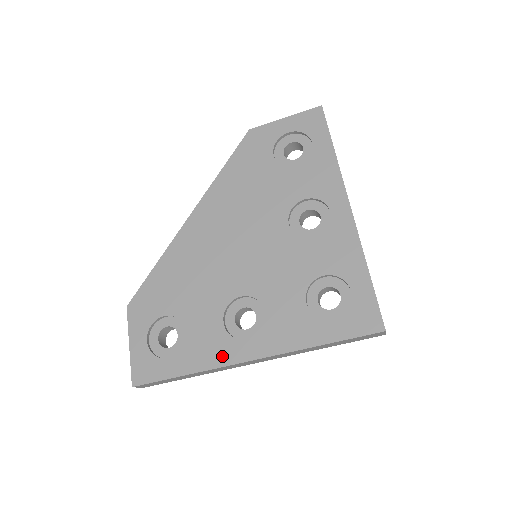
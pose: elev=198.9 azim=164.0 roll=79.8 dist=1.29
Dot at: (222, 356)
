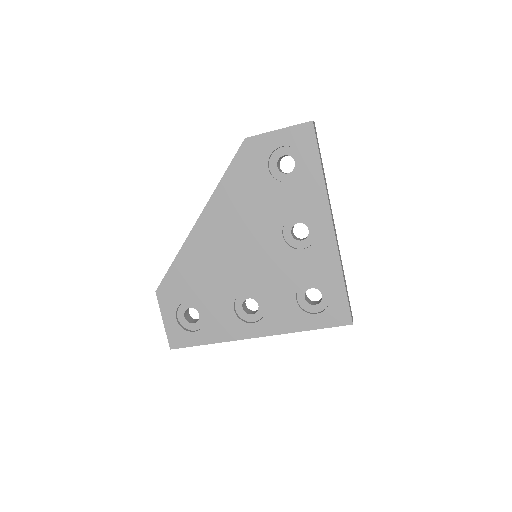
Dot at: (235, 333)
